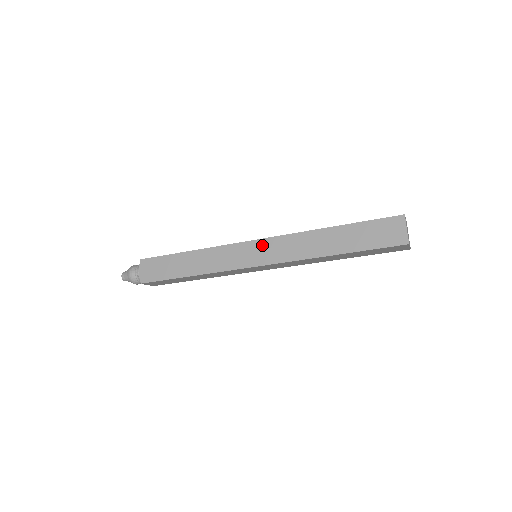
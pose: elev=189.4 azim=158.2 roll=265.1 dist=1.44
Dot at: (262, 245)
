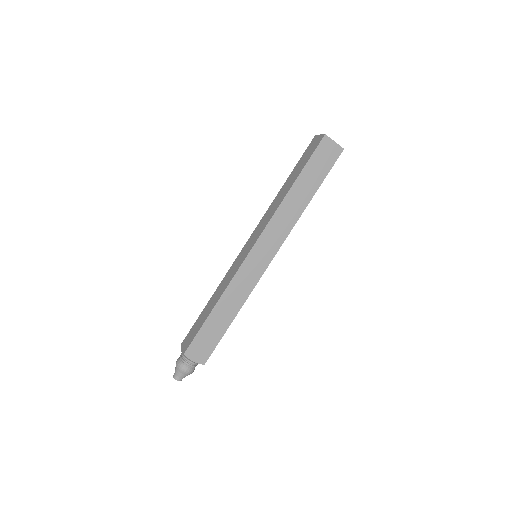
Dot at: (250, 239)
